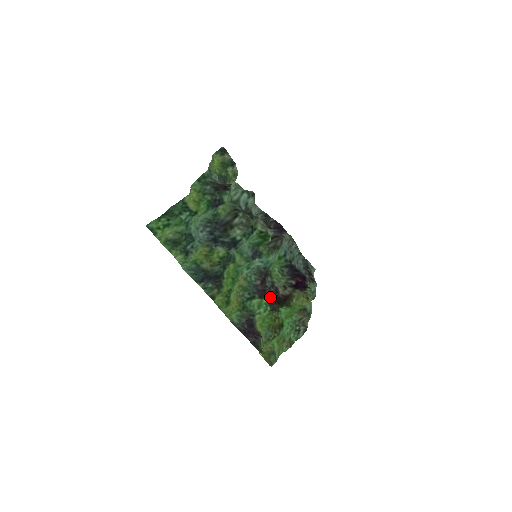
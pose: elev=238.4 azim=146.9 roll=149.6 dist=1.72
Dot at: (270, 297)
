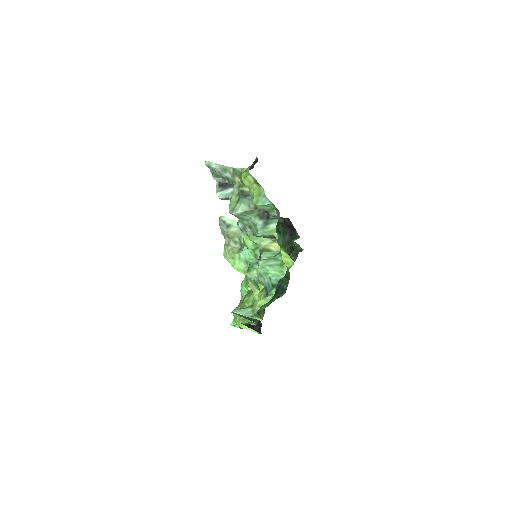
Dot at: occluded
